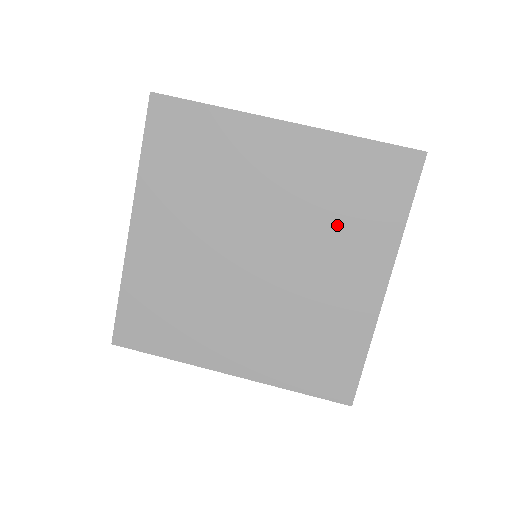
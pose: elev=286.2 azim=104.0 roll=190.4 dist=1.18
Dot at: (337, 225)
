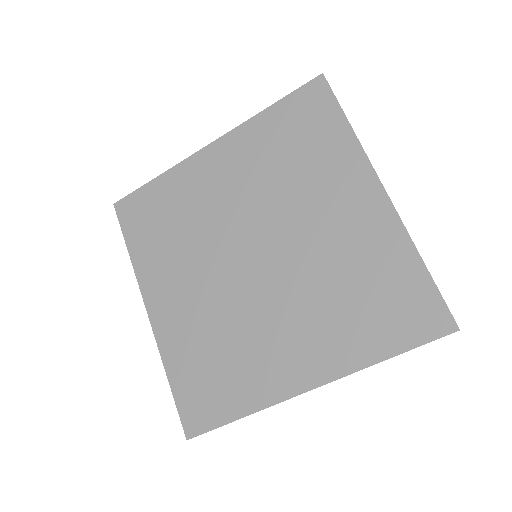
Dot at: (331, 301)
